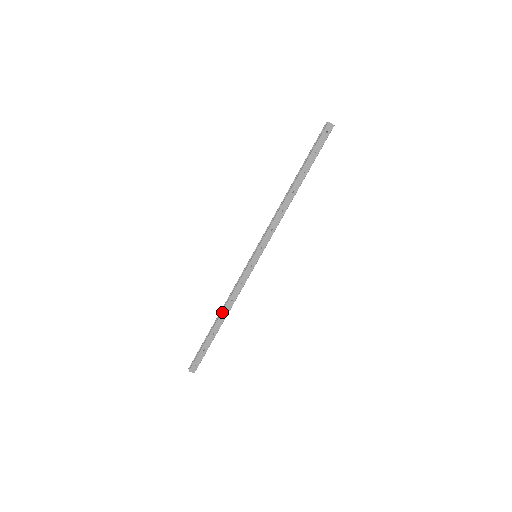
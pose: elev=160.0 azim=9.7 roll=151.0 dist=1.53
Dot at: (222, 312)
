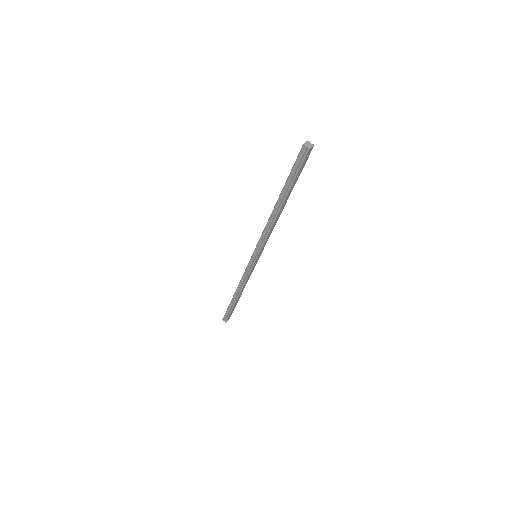
Dot at: (240, 293)
